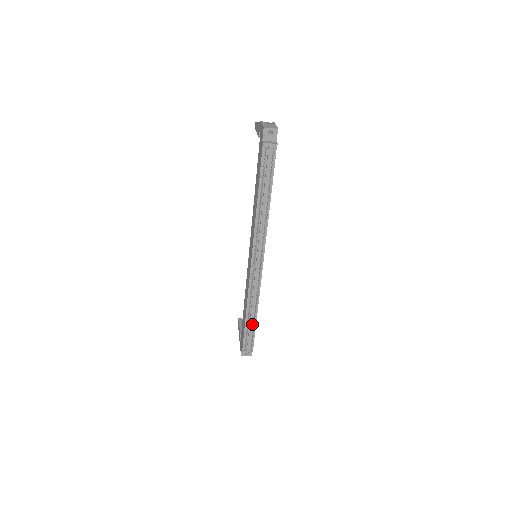
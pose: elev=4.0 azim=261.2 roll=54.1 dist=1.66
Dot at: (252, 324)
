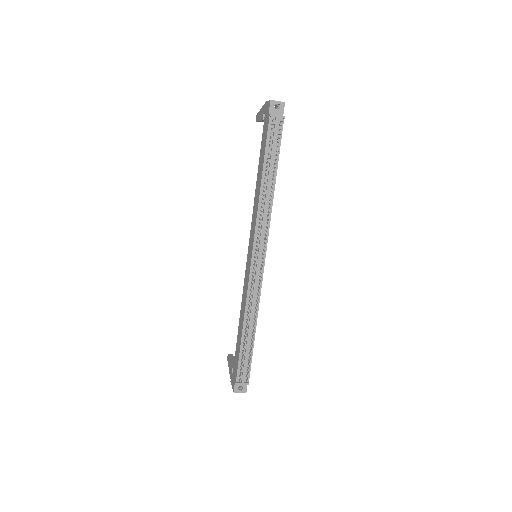
Dot at: (249, 345)
